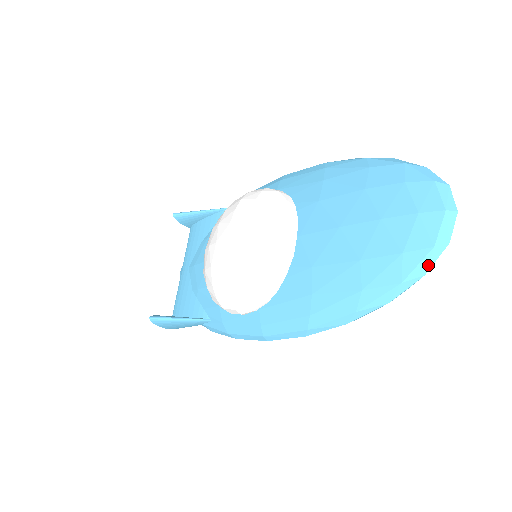
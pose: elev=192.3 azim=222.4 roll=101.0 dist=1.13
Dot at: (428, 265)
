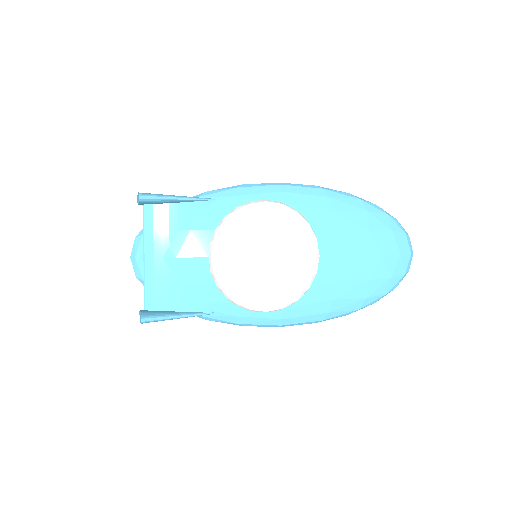
Dot at: occluded
